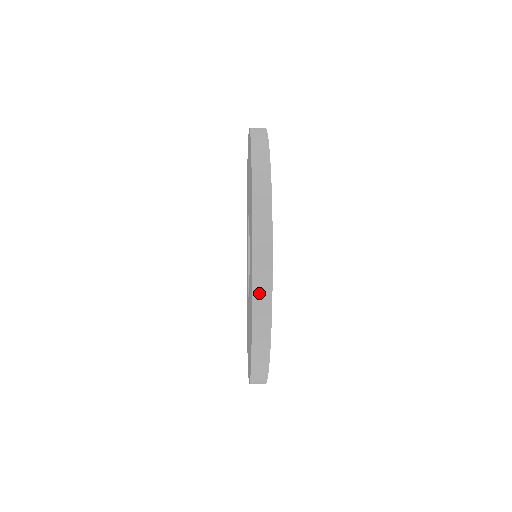
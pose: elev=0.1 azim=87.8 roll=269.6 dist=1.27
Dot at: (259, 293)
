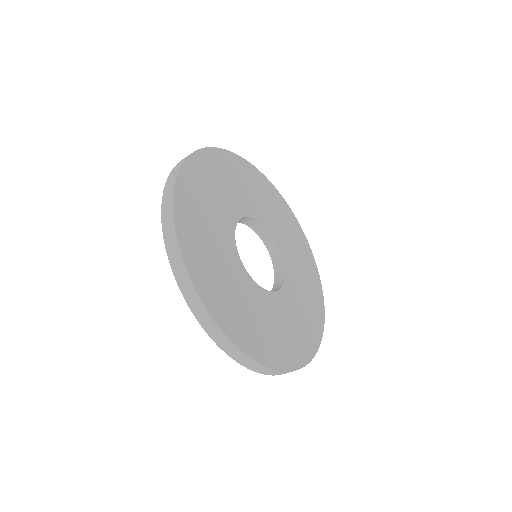
Dot at: (212, 333)
